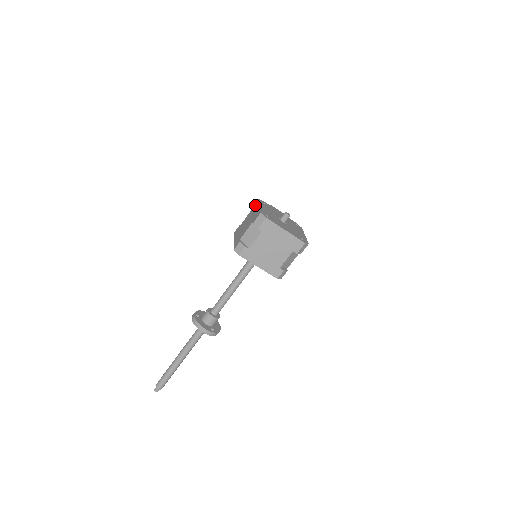
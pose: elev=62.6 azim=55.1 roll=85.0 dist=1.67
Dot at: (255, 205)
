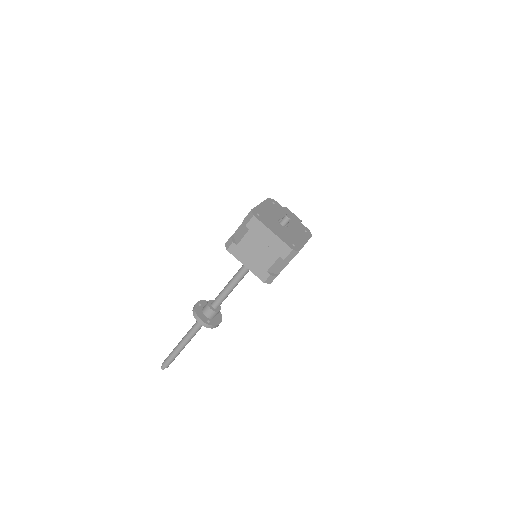
Dot at: occluded
